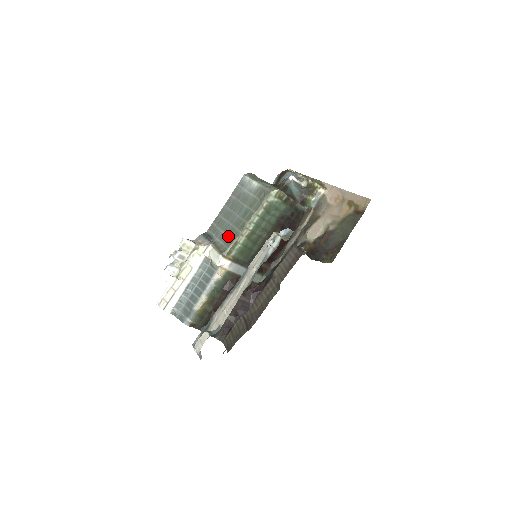
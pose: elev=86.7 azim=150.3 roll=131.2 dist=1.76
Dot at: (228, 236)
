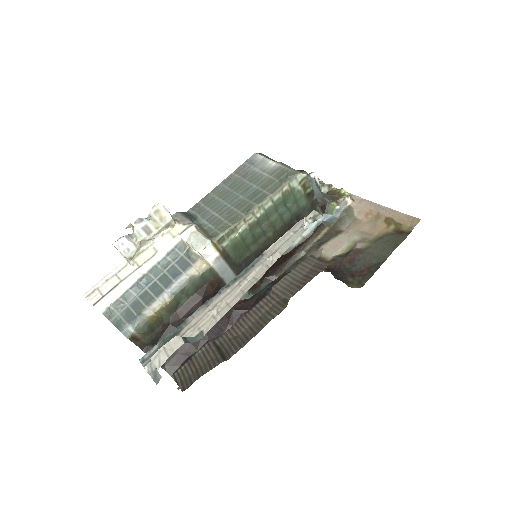
Dot at: (223, 218)
